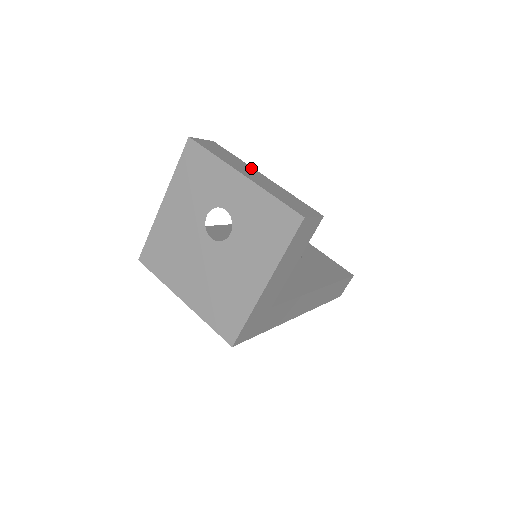
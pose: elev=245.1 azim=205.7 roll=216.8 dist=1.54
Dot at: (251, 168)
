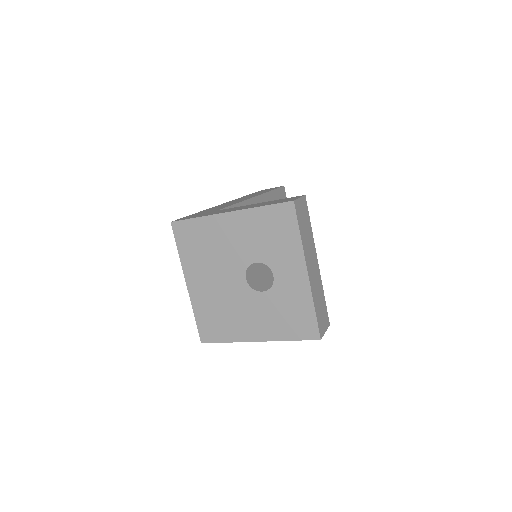
Dot at: (314, 249)
